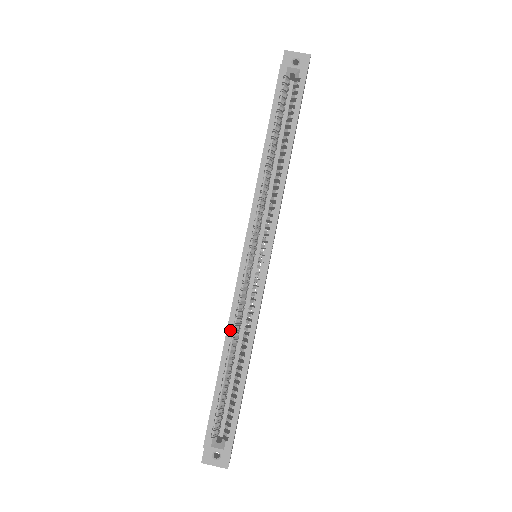
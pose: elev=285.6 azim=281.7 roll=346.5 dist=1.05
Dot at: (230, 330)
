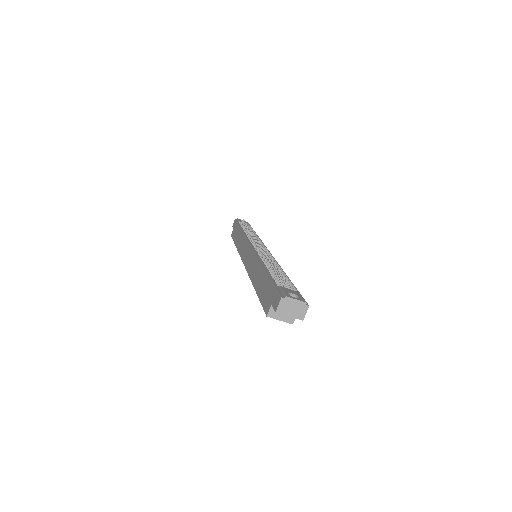
Dot at: occluded
